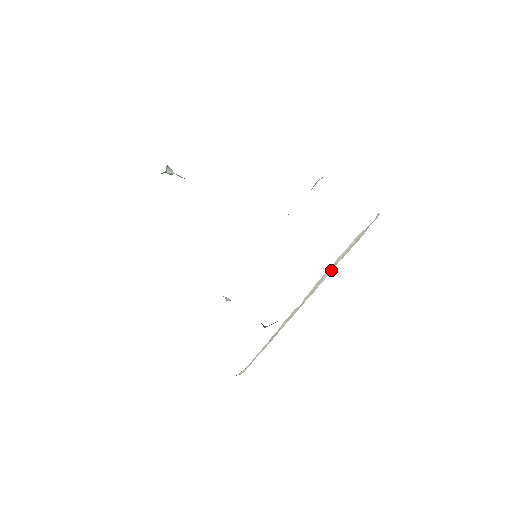
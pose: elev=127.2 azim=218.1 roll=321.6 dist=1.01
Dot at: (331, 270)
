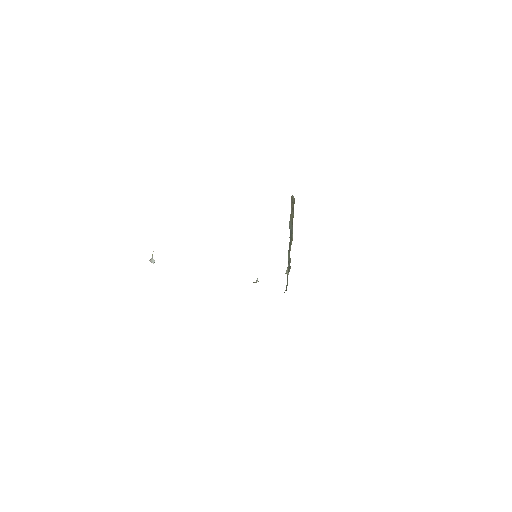
Dot at: occluded
